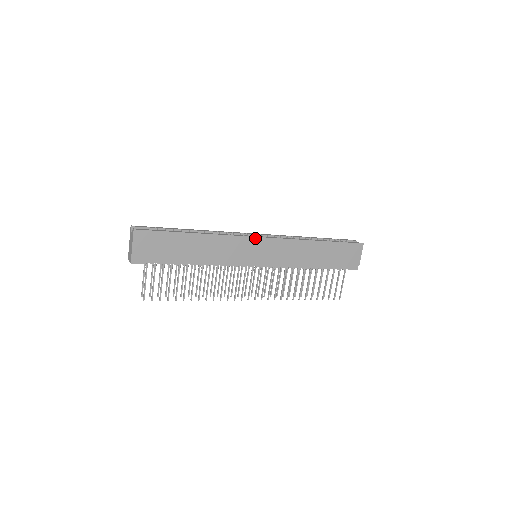
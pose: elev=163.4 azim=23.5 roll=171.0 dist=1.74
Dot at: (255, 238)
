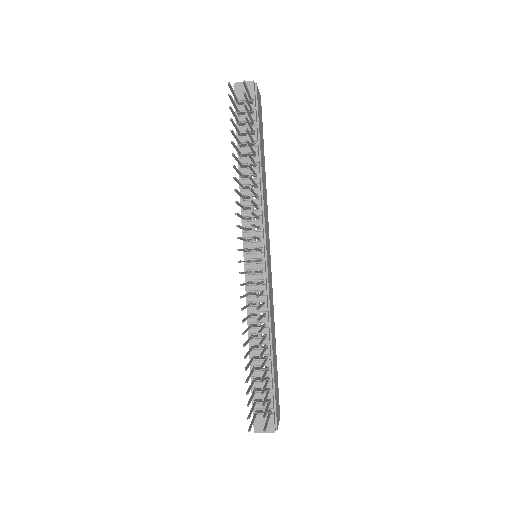
Dot at: (269, 246)
